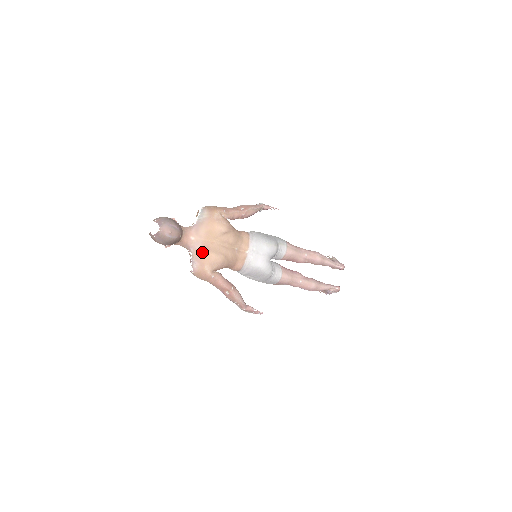
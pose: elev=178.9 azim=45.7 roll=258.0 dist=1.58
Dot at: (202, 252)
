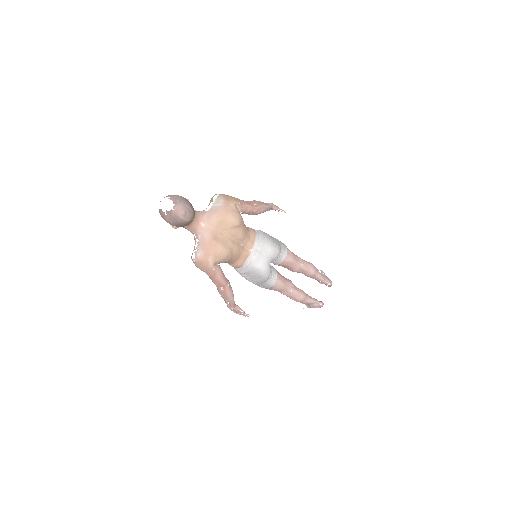
Dot at: (210, 241)
